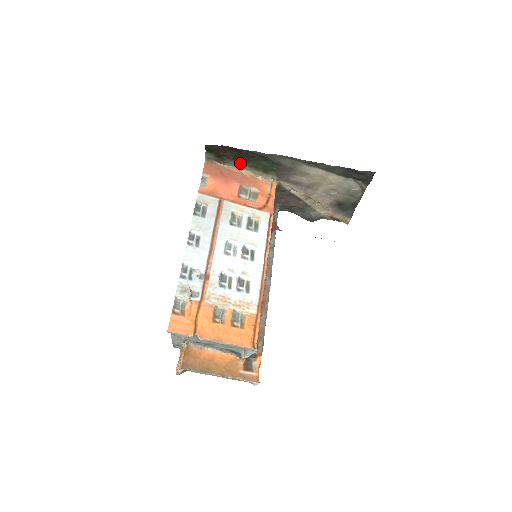
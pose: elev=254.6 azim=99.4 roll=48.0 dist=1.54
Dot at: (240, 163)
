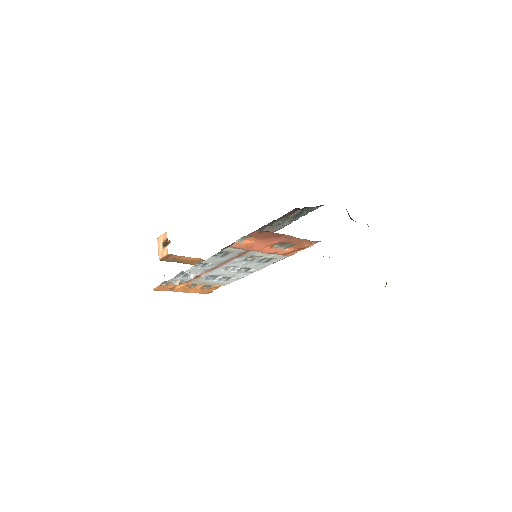
Dot at: occluded
